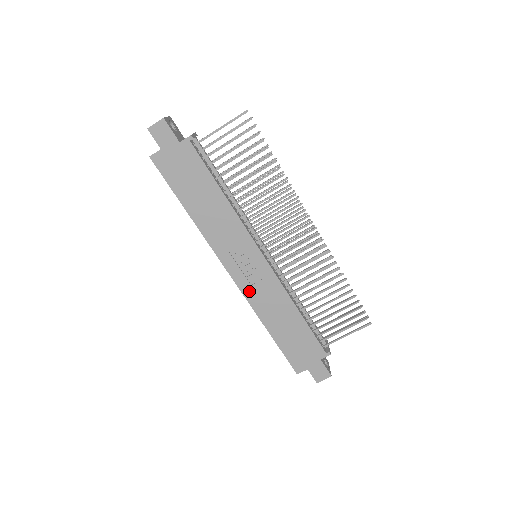
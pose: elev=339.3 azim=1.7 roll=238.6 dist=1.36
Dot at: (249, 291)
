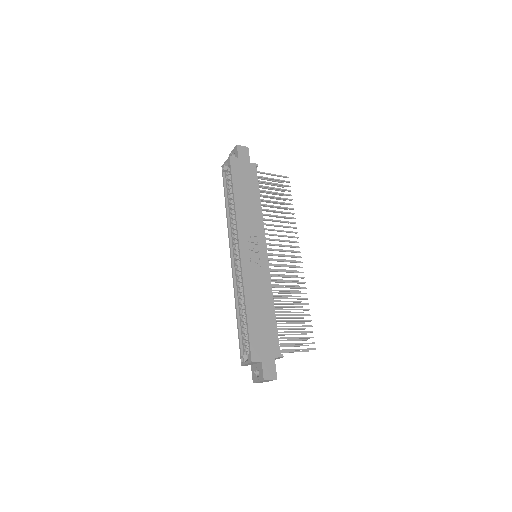
Dot at: (247, 270)
